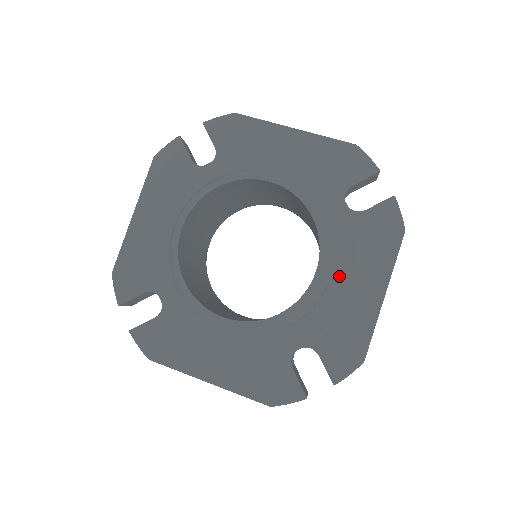
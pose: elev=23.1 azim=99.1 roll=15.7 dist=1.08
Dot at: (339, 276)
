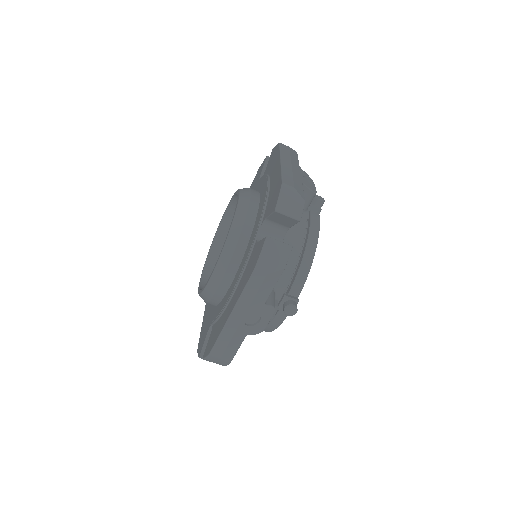
Dot at: (263, 191)
